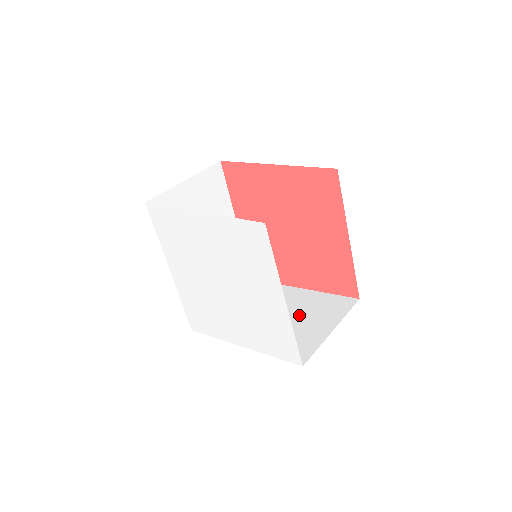
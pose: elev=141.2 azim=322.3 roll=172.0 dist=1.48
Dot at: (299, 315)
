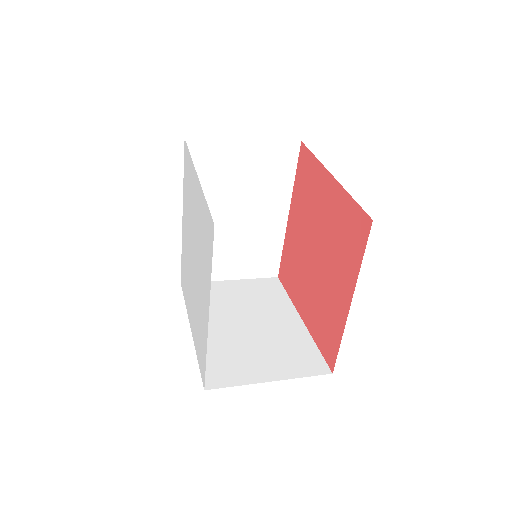
Dot at: (266, 342)
